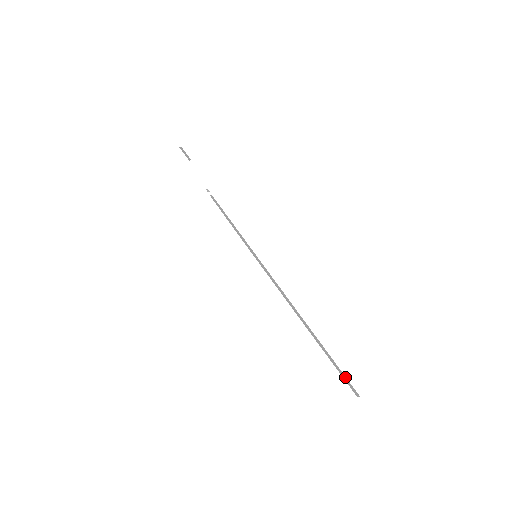
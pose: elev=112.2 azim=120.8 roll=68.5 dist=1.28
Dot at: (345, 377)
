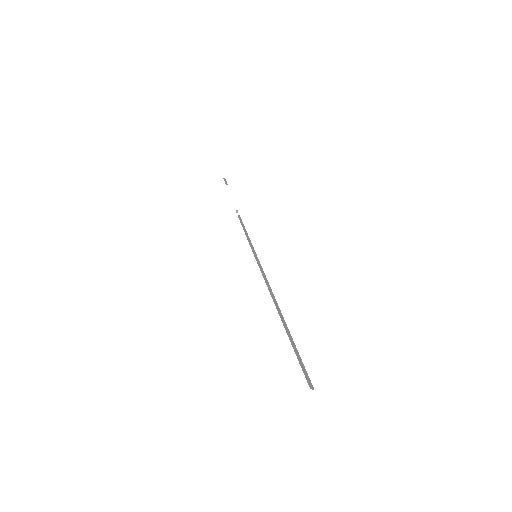
Dot at: (304, 367)
